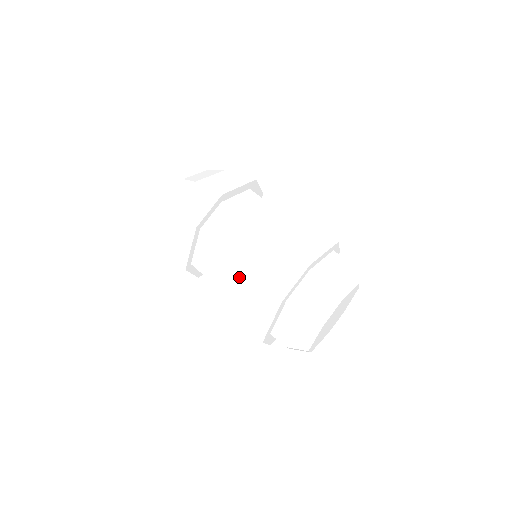
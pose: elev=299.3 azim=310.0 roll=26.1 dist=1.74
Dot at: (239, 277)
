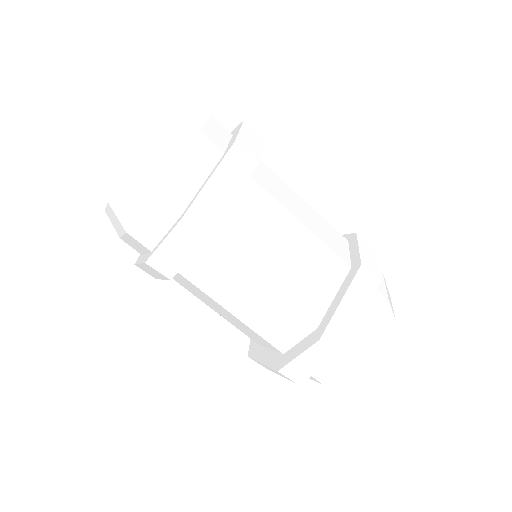
Dot at: (238, 323)
